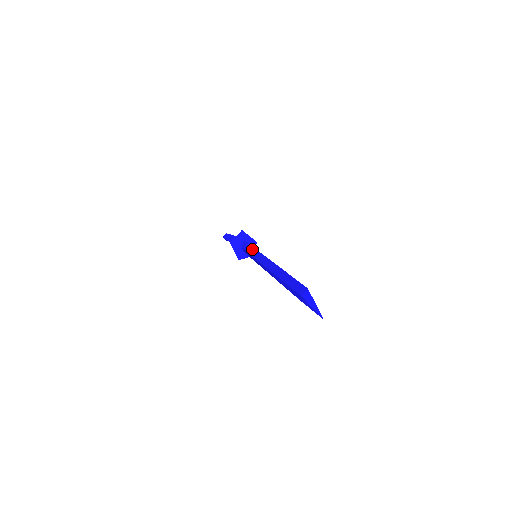
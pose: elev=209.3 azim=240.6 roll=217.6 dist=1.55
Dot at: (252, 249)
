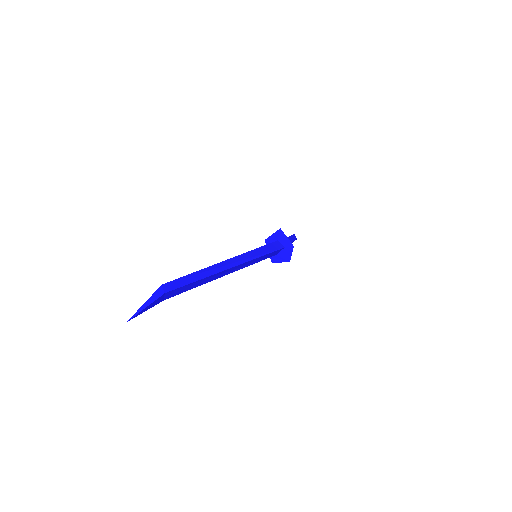
Dot at: (260, 248)
